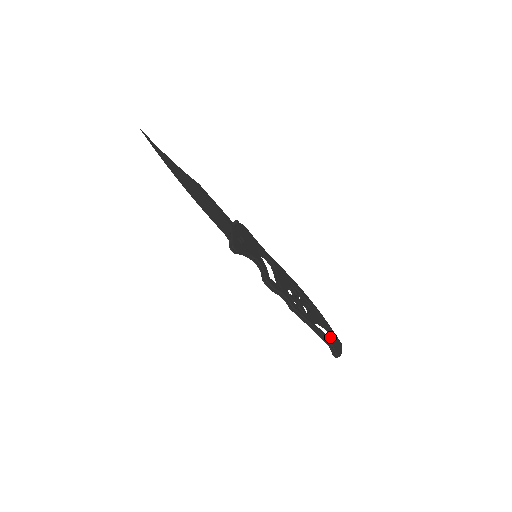
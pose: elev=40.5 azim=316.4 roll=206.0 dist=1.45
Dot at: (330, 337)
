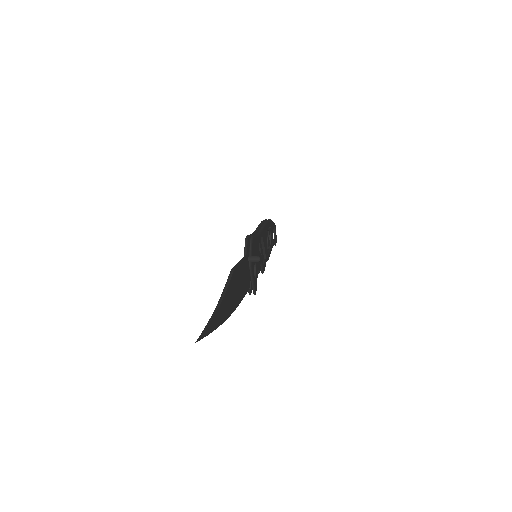
Dot at: occluded
